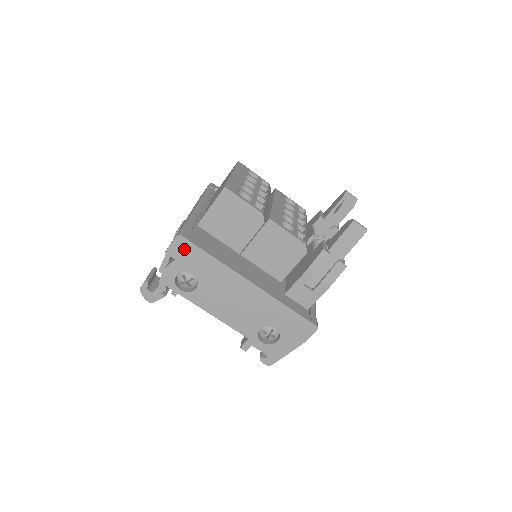
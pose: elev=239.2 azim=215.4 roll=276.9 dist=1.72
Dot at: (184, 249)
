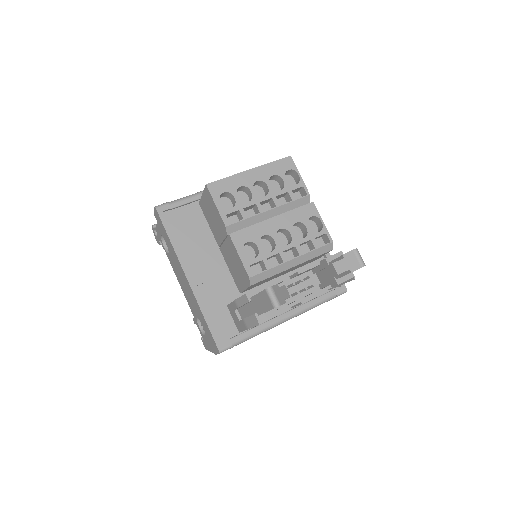
Dot at: (159, 220)
